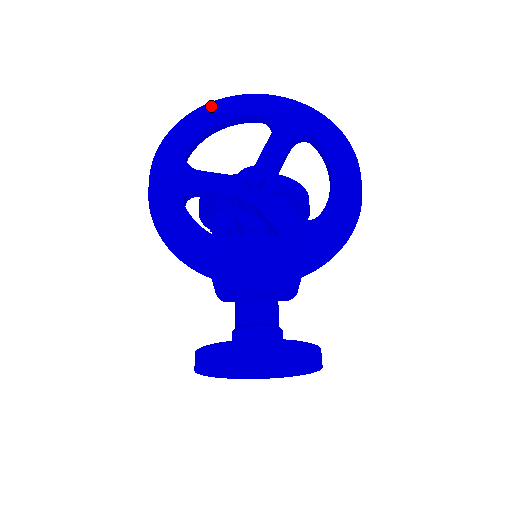
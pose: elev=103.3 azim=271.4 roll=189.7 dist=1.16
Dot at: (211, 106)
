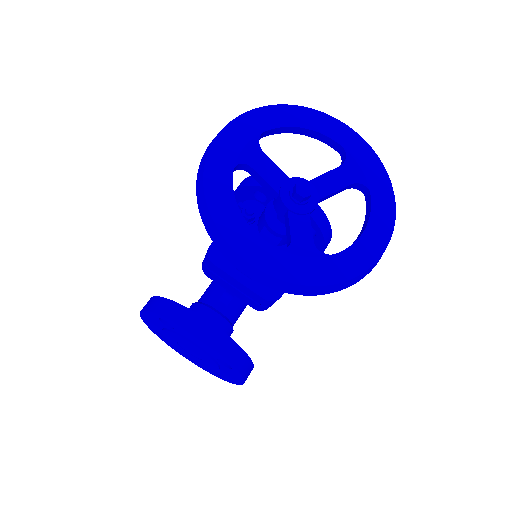
Dot at: (309, 111)
